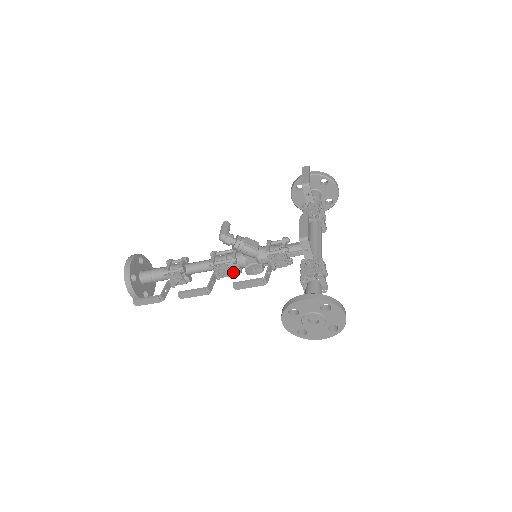
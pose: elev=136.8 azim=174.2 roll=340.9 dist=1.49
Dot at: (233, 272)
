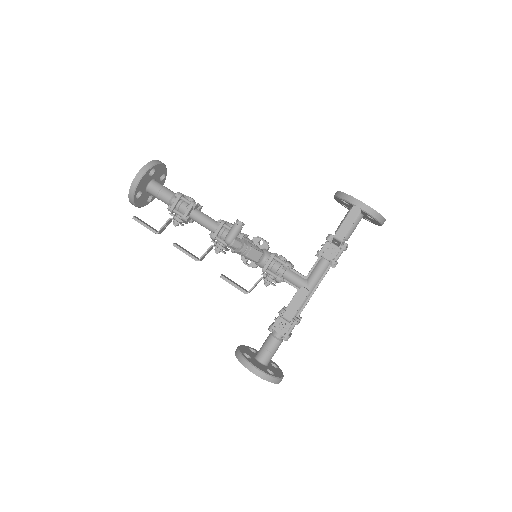
Dot at: occluded
